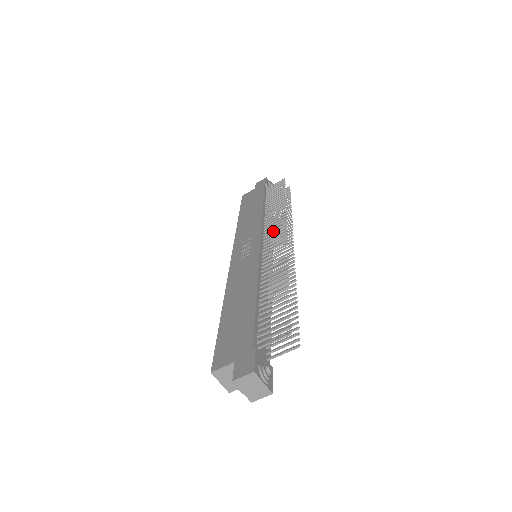
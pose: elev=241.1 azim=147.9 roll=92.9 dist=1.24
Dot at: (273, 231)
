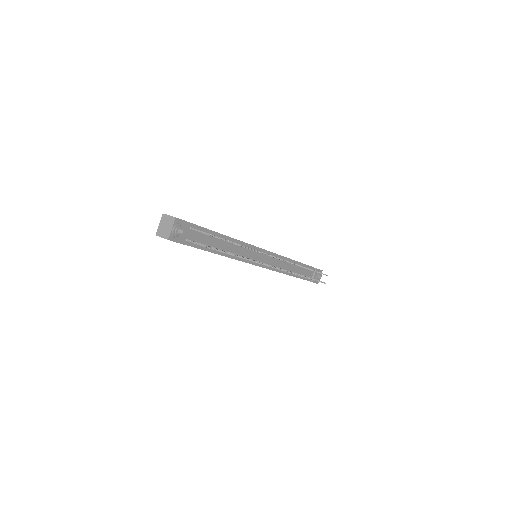
Dot at: occluded
